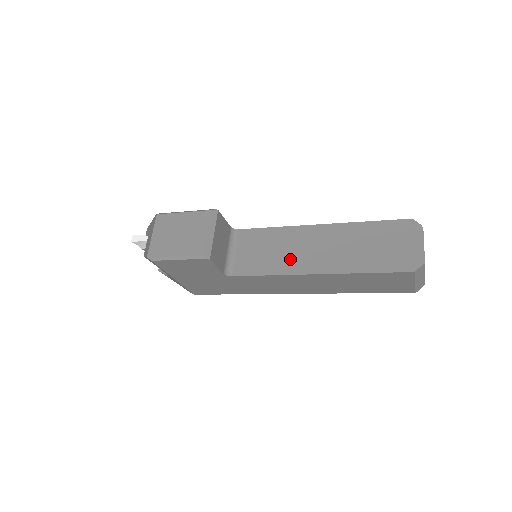
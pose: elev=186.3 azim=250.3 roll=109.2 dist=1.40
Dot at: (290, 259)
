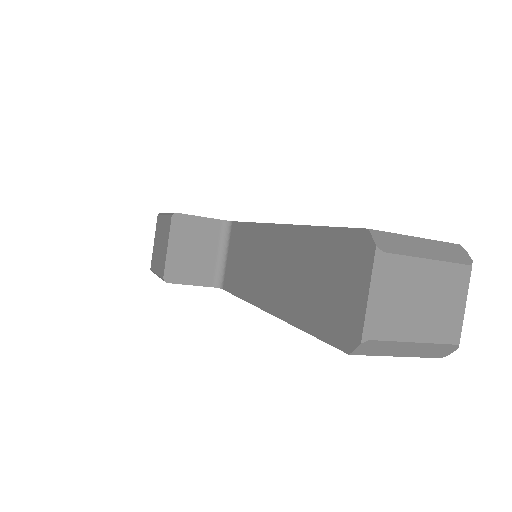
Dot at: (253, 279)
